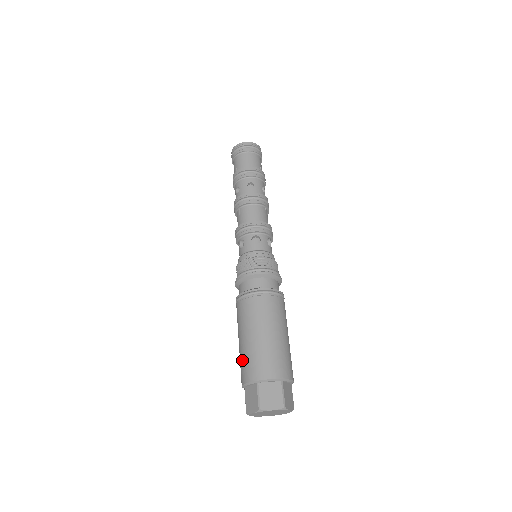
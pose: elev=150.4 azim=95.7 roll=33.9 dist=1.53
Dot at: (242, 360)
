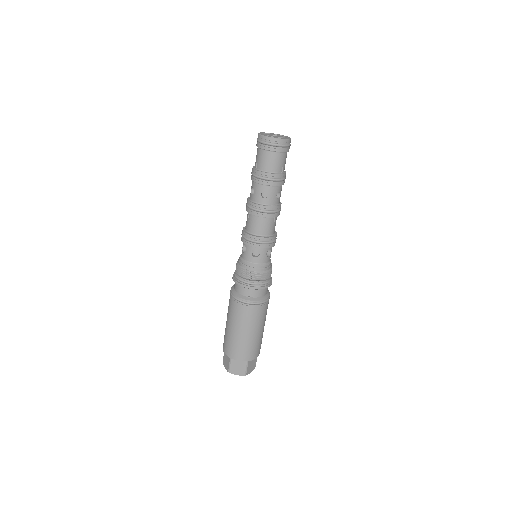
Dot at: (225, 337)
